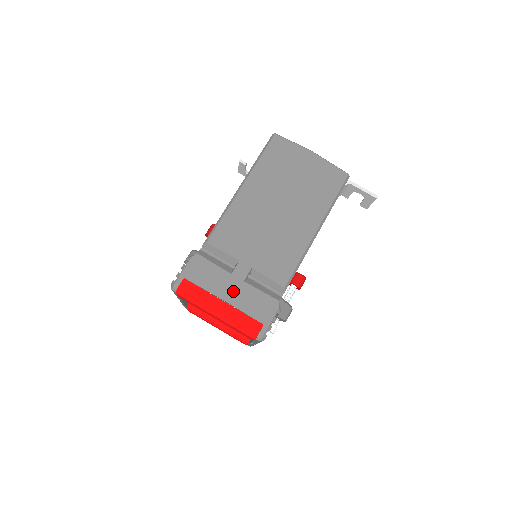
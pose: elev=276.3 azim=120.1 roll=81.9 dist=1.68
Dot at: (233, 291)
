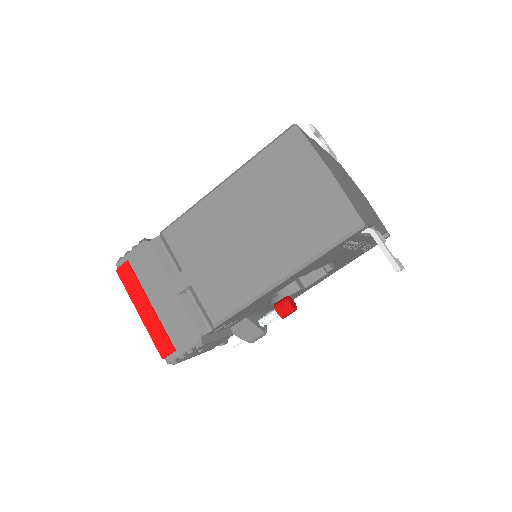
Dot at: (163, 299)
